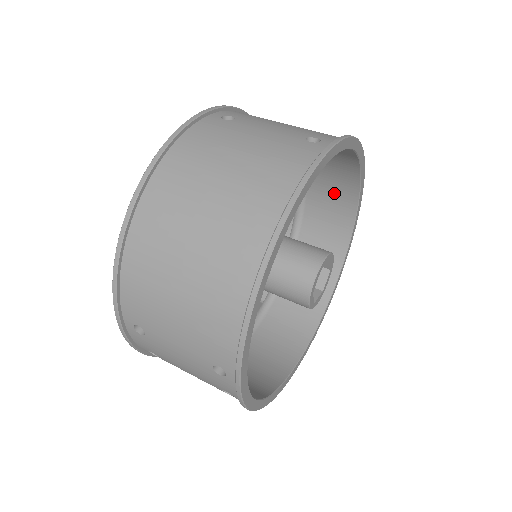
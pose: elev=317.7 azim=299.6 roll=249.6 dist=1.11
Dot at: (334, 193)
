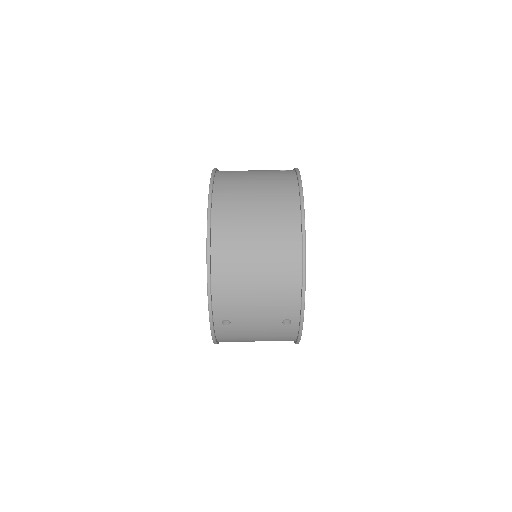
Dot at: occluded
